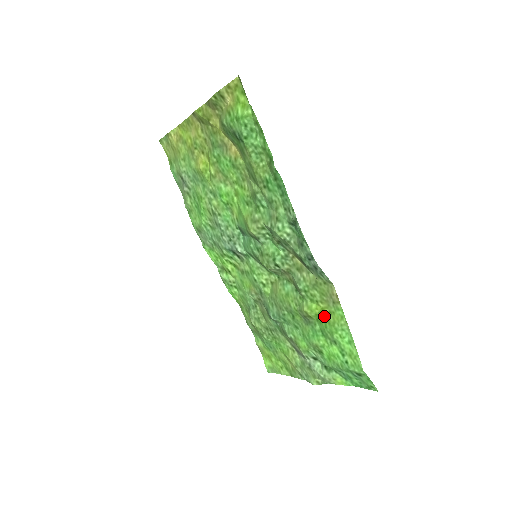
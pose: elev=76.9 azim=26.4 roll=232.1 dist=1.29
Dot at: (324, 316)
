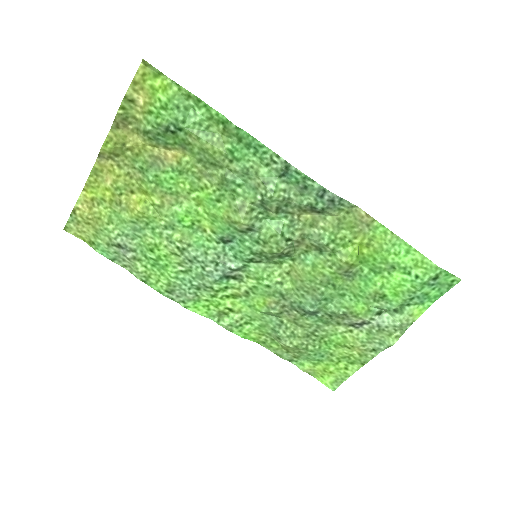
Dot at: (366, 250)
